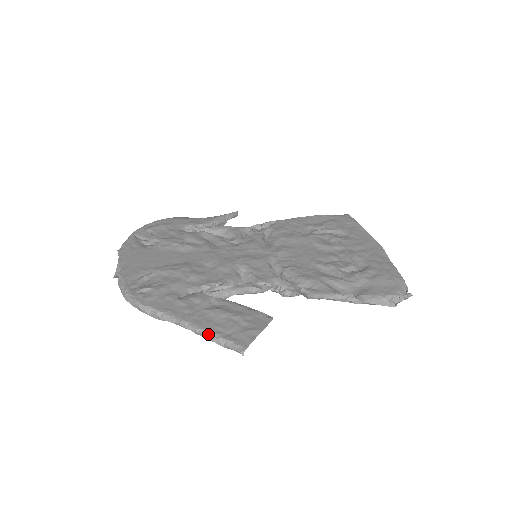
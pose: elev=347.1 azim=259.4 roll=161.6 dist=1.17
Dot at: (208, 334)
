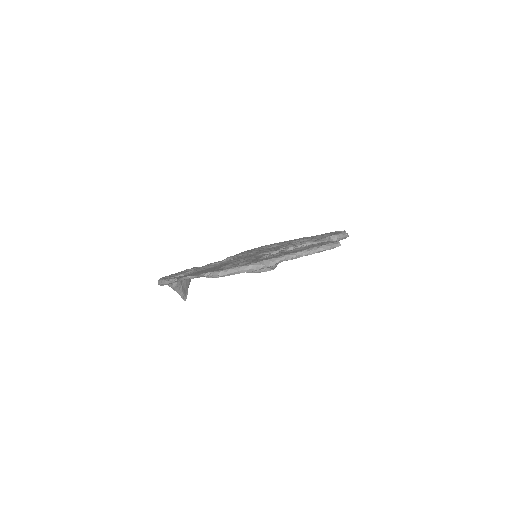
Dot at: (312, 249)
